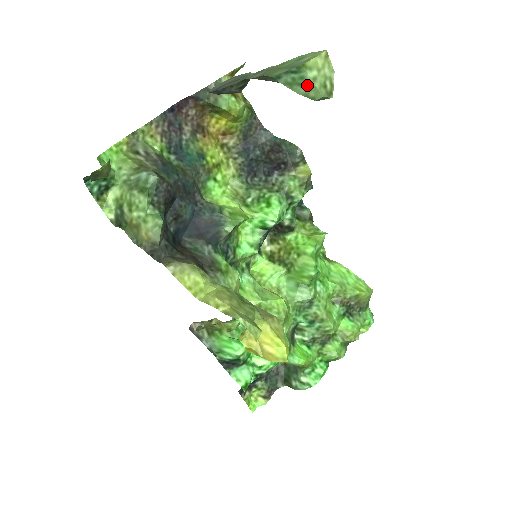
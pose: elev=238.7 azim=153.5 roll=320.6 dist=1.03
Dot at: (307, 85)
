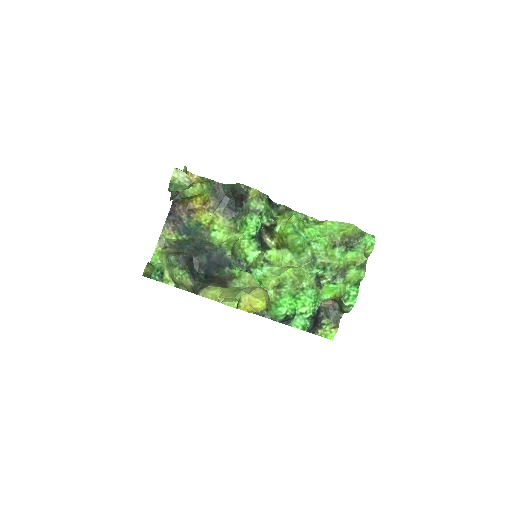
Dot at: (180, 186)
